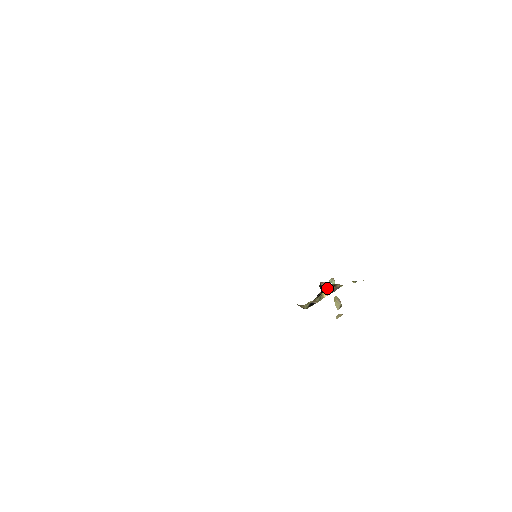
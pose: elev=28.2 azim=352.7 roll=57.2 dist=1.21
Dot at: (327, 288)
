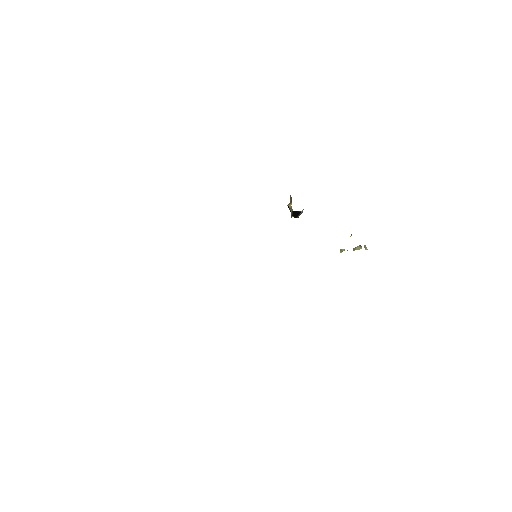
Dot at: (288, 204)
